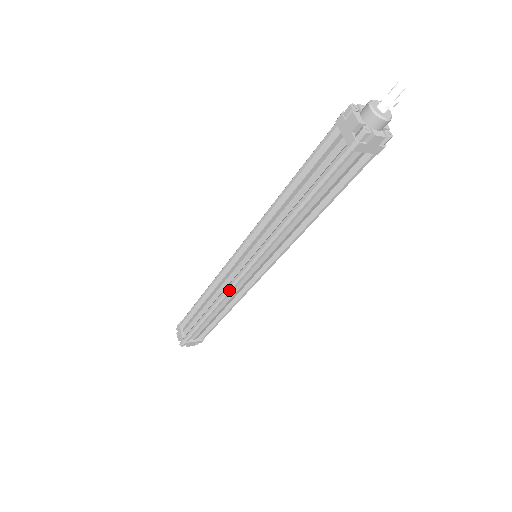
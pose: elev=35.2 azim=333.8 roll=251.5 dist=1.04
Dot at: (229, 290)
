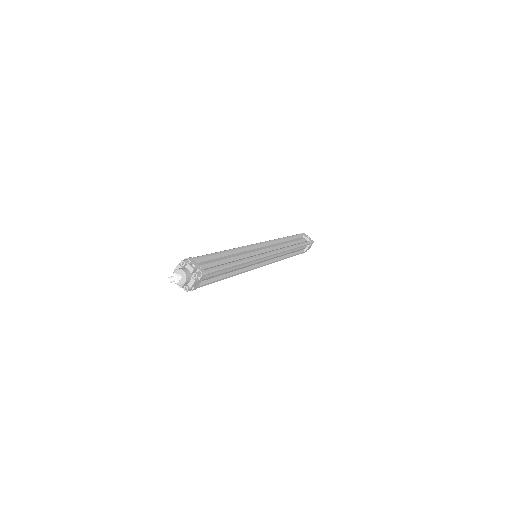
Dot at: occluded
